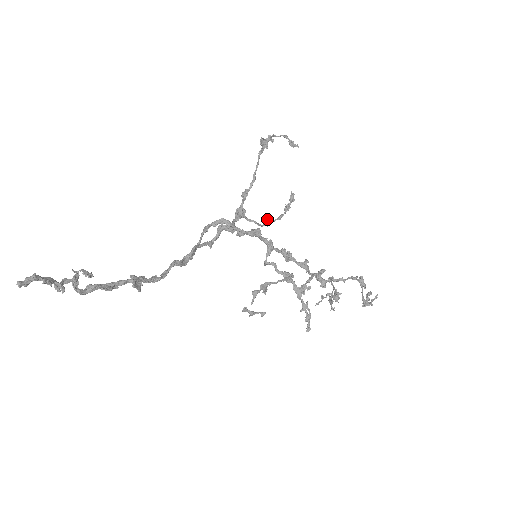
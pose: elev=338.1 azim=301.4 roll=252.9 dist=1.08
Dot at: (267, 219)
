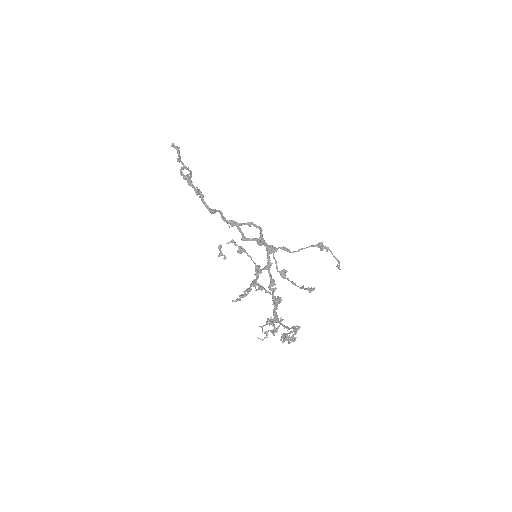
Dot at: (284, 271)
